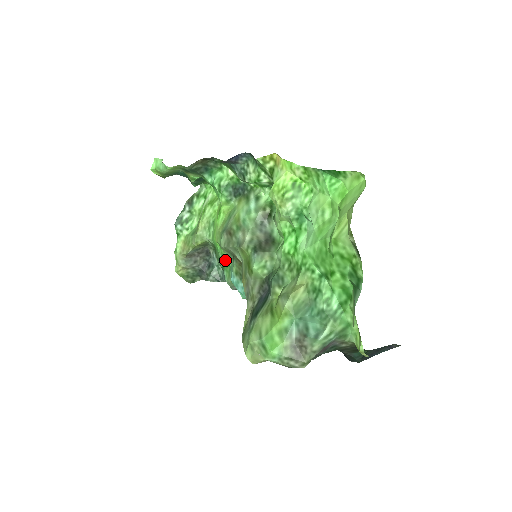
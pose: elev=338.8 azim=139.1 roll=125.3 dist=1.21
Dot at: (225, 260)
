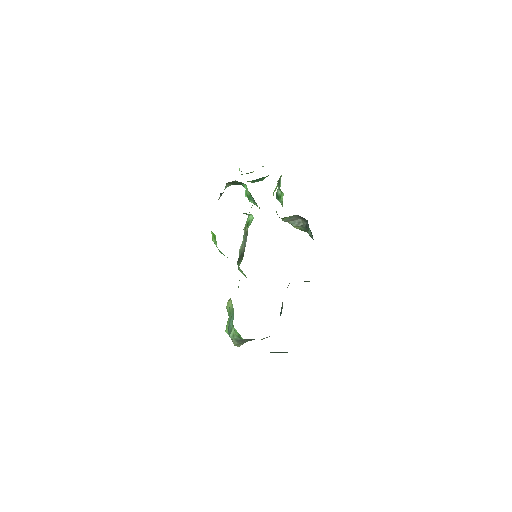
Dot at: occluded
